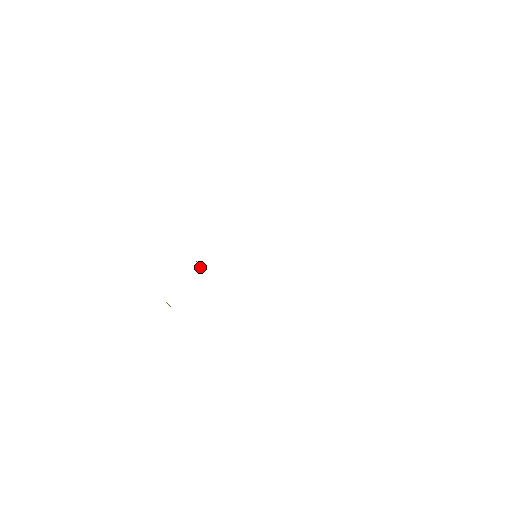
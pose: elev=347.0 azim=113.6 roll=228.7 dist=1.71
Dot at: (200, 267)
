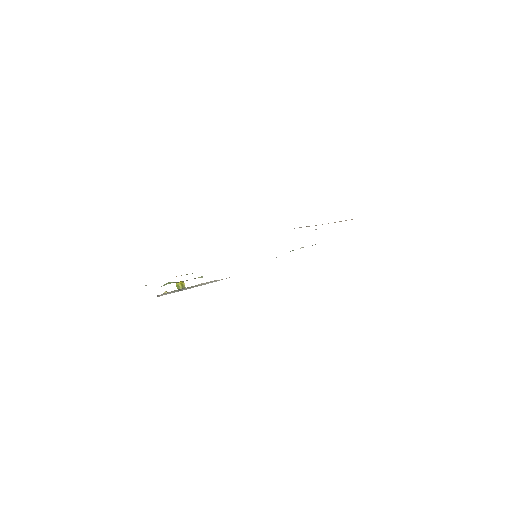
Dot at: occluded
